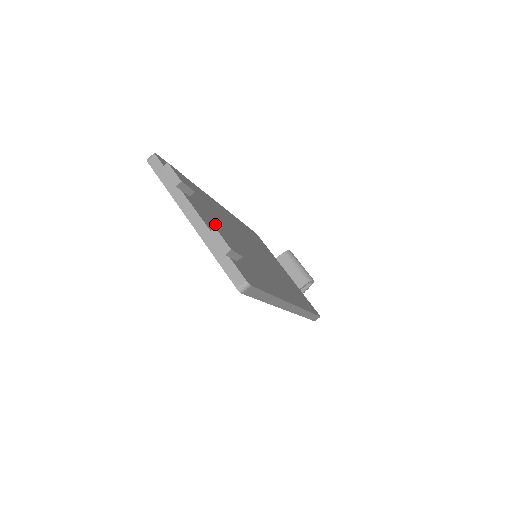
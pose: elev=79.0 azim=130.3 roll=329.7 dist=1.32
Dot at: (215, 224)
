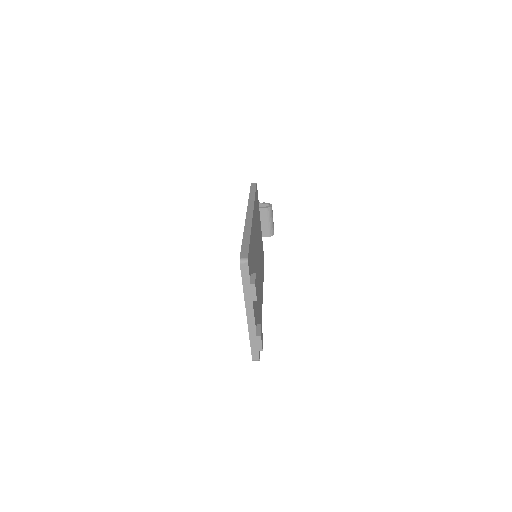
Dot at: occluded
